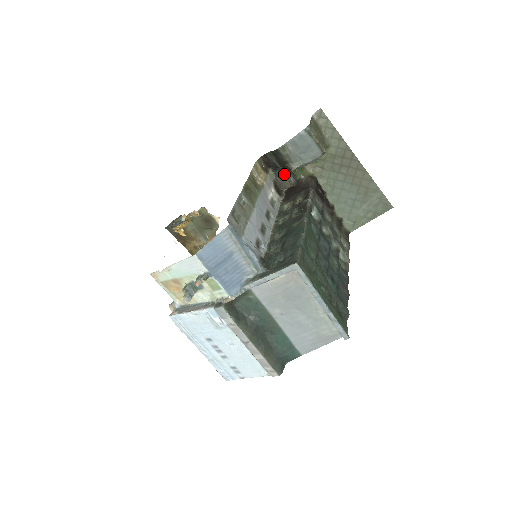
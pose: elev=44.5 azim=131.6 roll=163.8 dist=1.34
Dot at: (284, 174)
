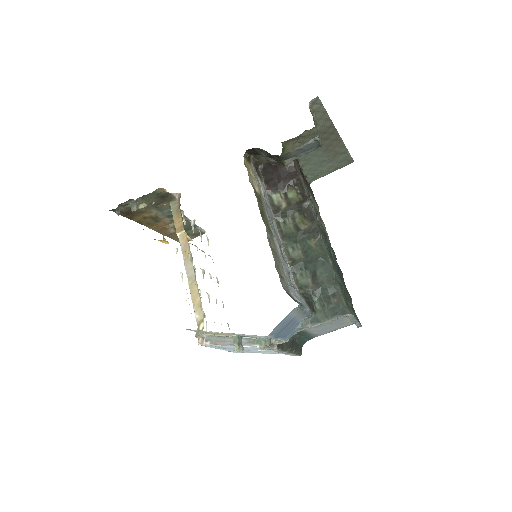
Dot at: occluded
